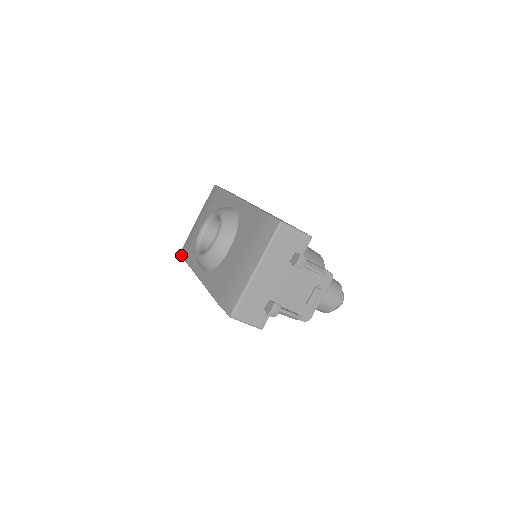
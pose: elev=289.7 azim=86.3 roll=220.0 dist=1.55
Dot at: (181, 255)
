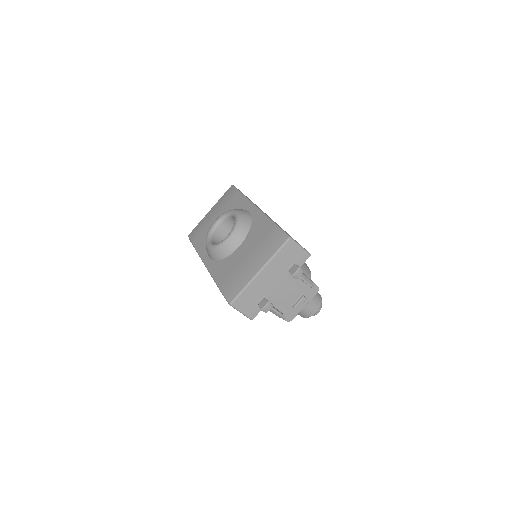
Dot at: (189, 238)
